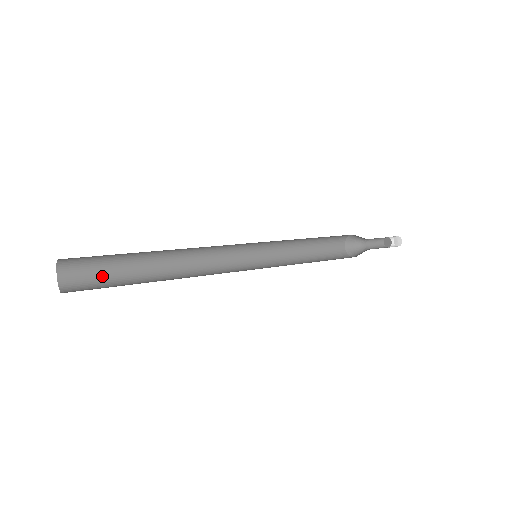
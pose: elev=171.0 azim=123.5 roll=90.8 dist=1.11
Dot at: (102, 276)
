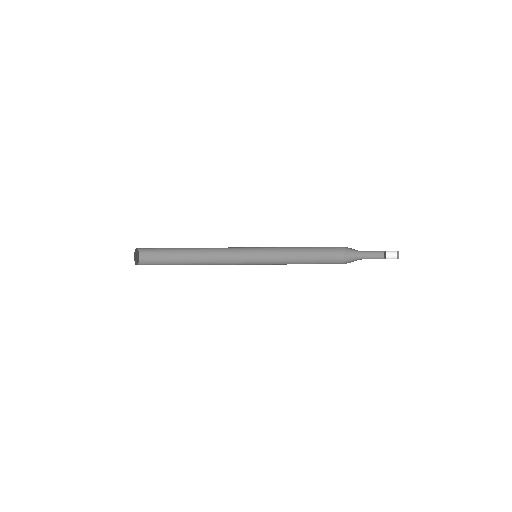
Dot at: (160, 264)
